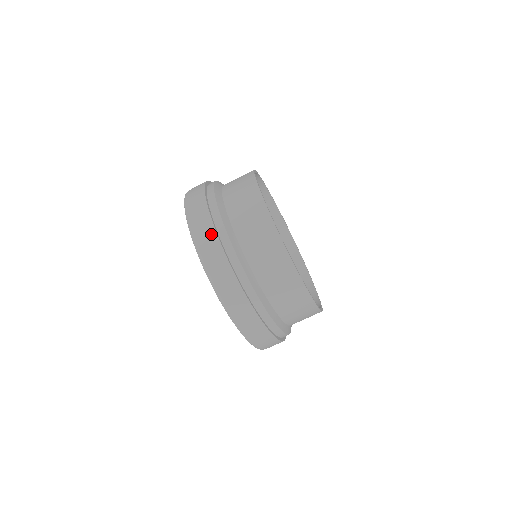
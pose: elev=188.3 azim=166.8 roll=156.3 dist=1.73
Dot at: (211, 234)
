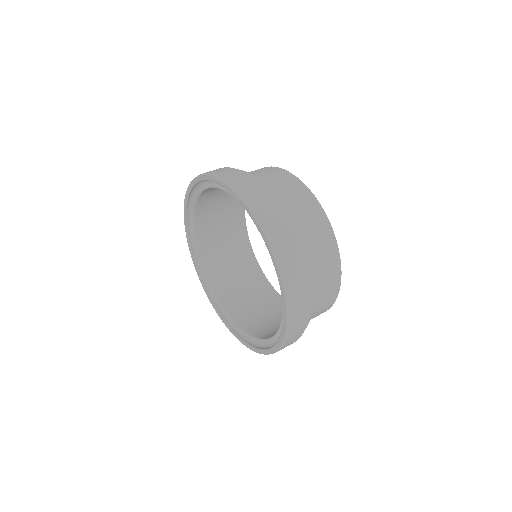
Dot at: (293, 250)
